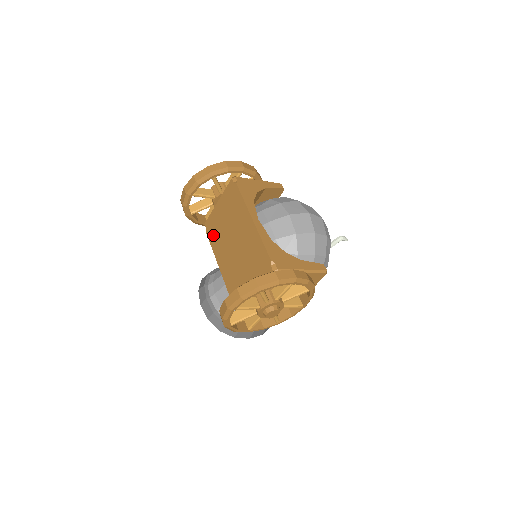
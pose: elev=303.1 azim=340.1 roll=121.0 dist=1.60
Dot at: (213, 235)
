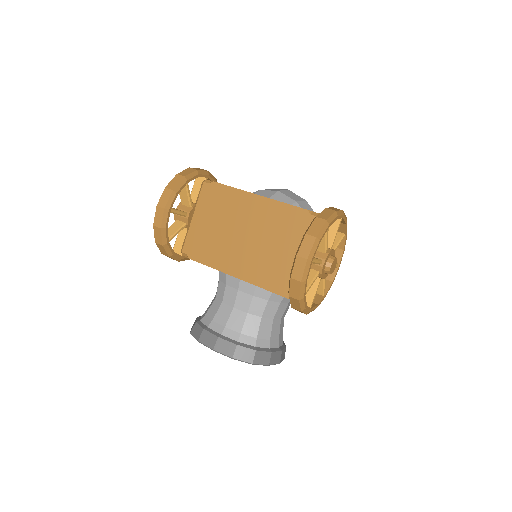
Dot at: (203, 252)
